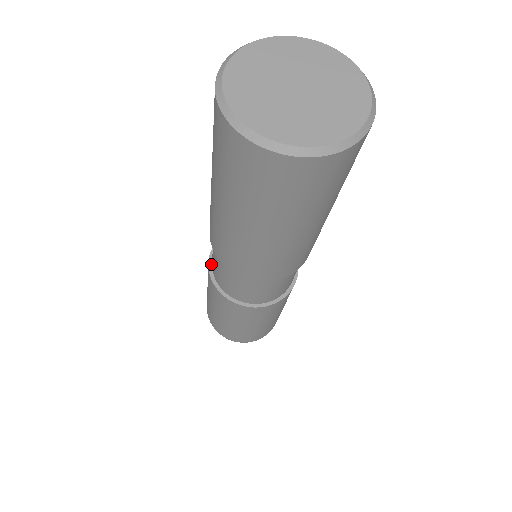
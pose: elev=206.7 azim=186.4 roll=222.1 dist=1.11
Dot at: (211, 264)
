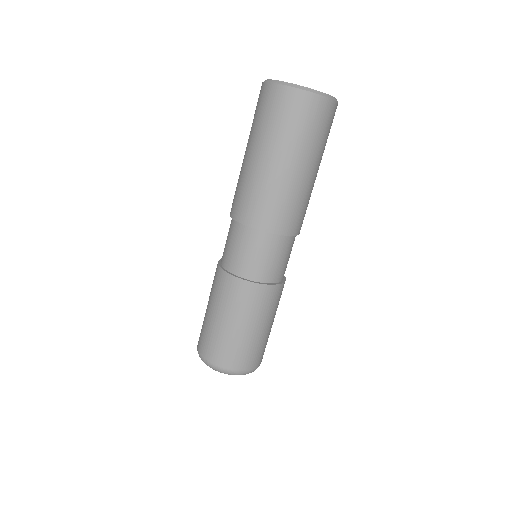
Dot at: (220, 263)
